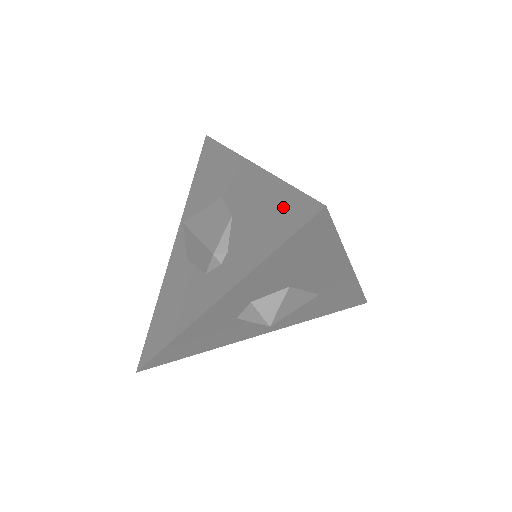
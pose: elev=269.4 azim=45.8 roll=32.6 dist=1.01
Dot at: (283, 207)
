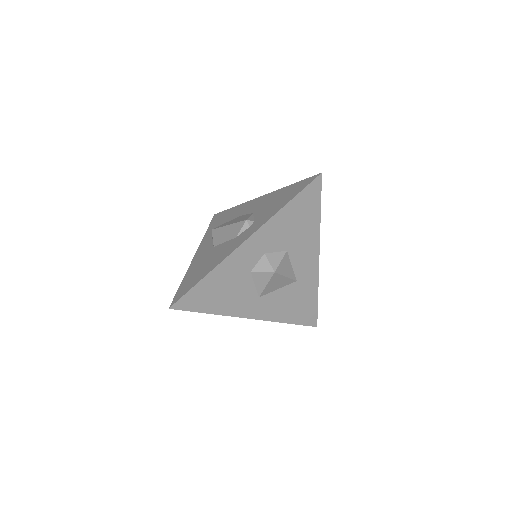
Dot at: (294, 188)
